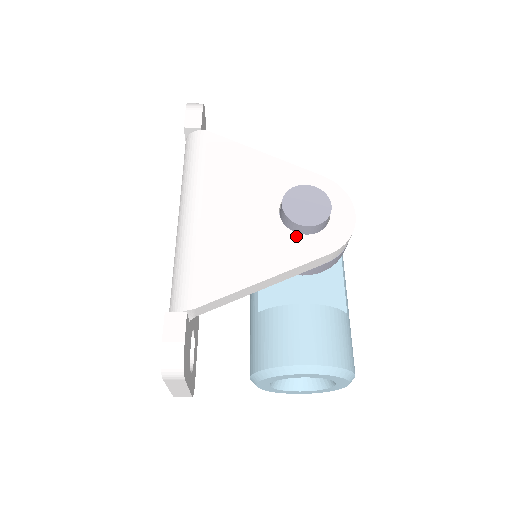
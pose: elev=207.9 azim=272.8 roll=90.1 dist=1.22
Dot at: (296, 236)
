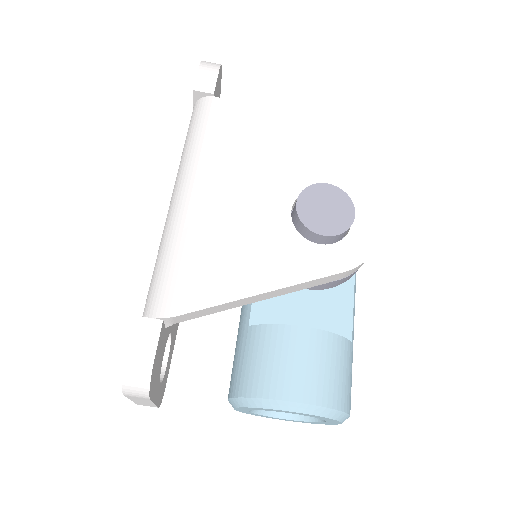
Dot at: (307, 244)
